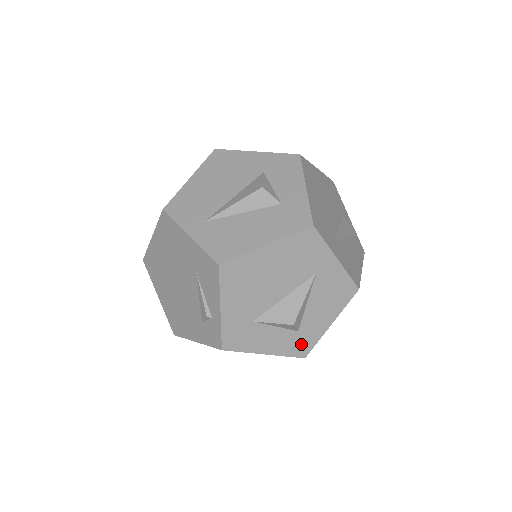
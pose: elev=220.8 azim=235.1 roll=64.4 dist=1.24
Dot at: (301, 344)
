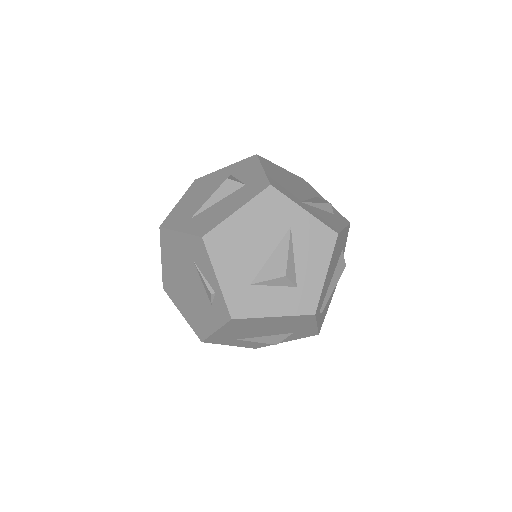
Dot at: (305, 300)
